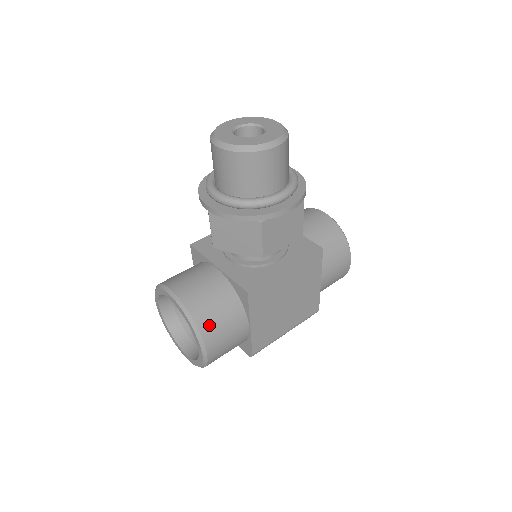
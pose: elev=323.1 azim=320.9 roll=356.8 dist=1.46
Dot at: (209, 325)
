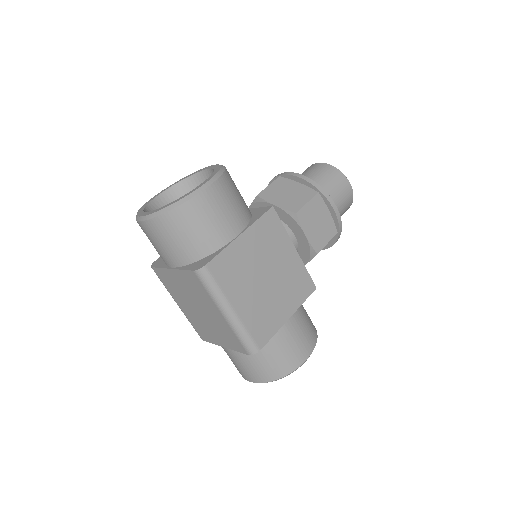
Dot at: (230, 183)
